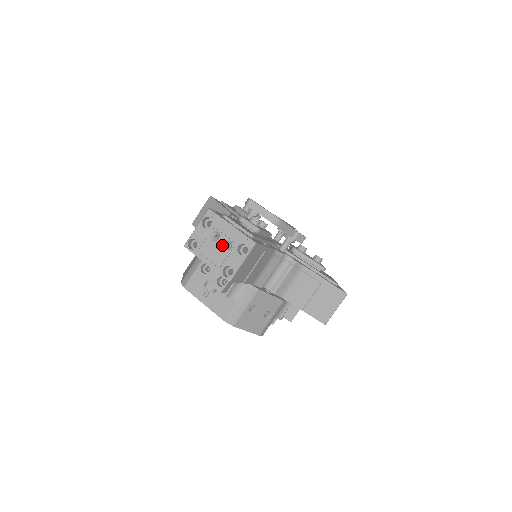
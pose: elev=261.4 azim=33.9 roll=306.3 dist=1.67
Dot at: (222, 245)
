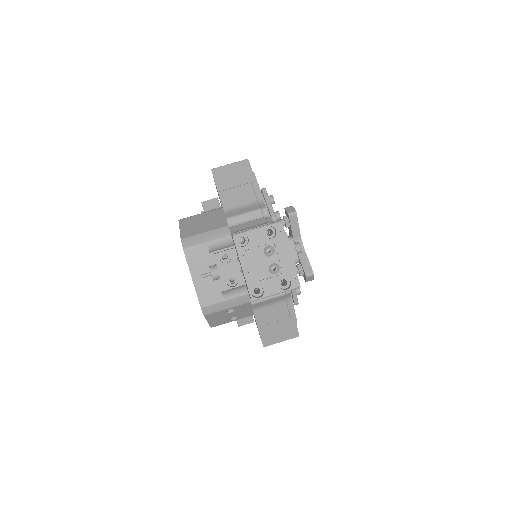
Dot at: (270, 264)
